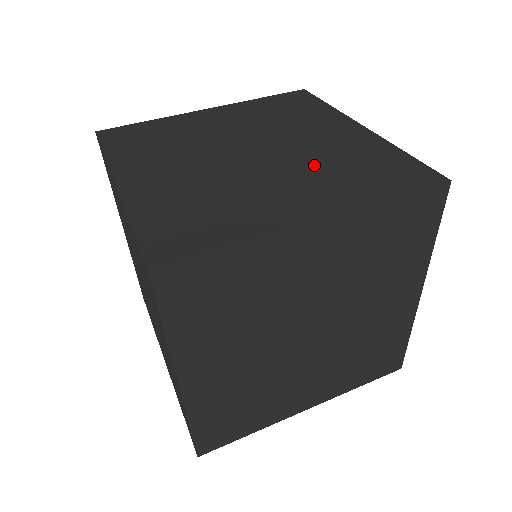
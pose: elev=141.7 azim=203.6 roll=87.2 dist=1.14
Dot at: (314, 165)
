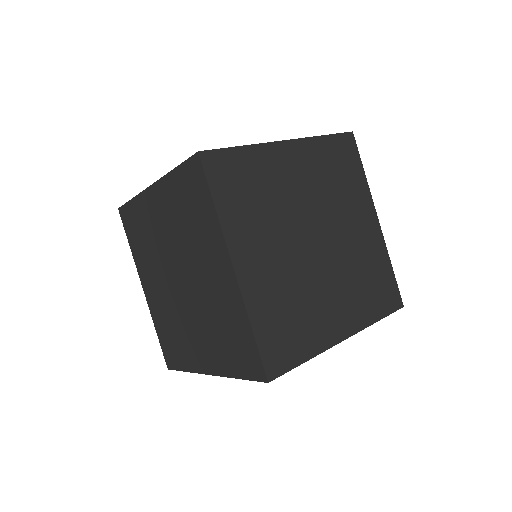
Dot at: occluded
